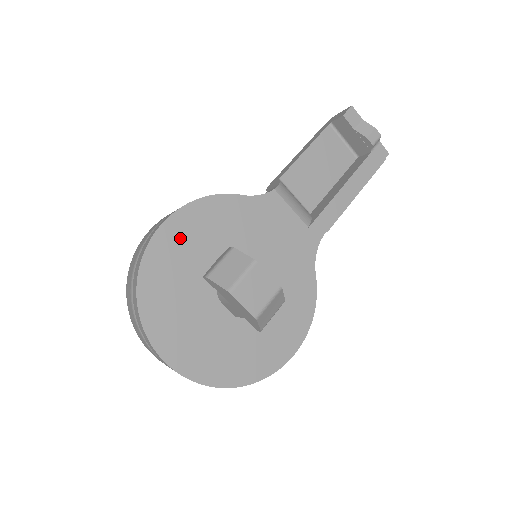
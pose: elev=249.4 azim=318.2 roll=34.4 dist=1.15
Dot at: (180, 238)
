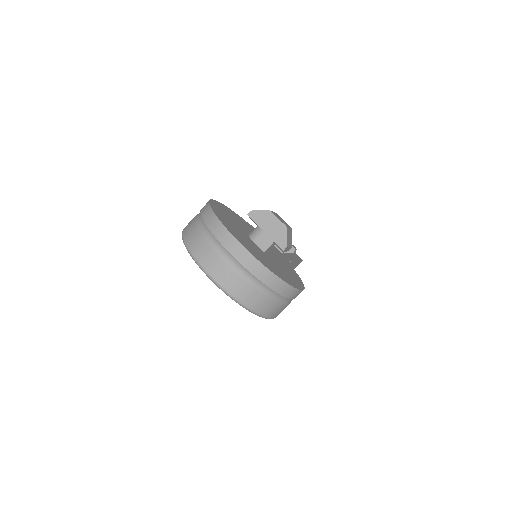
Dot at: (224, 210)
